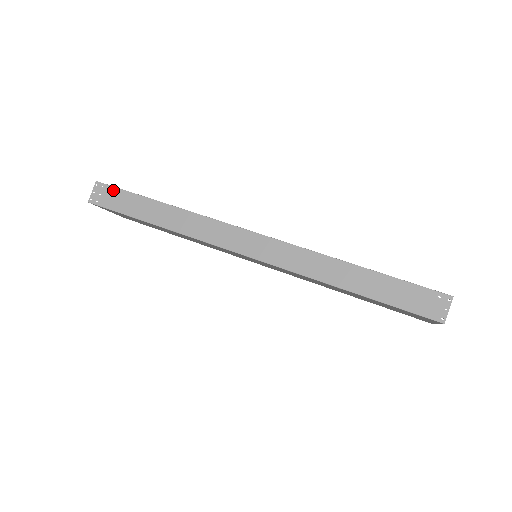
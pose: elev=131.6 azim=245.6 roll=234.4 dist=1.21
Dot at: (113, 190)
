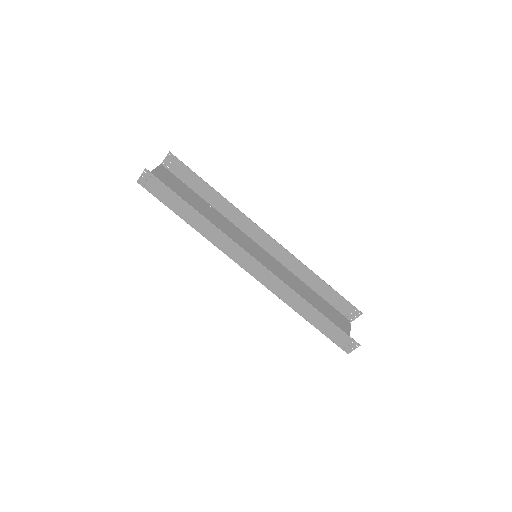
Dot at: (159, 183)
